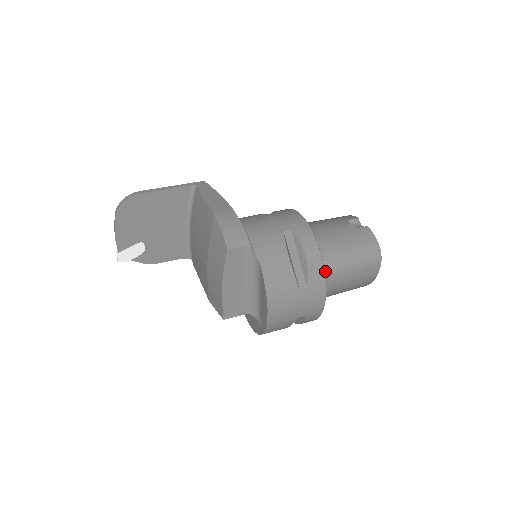
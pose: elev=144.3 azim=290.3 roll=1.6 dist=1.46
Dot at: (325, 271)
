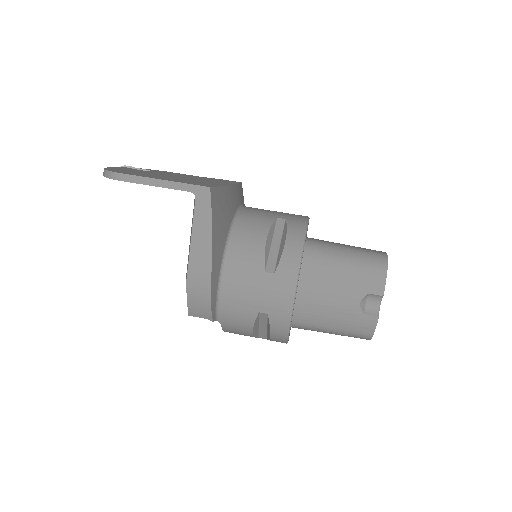
Dot at: (299, 328)
